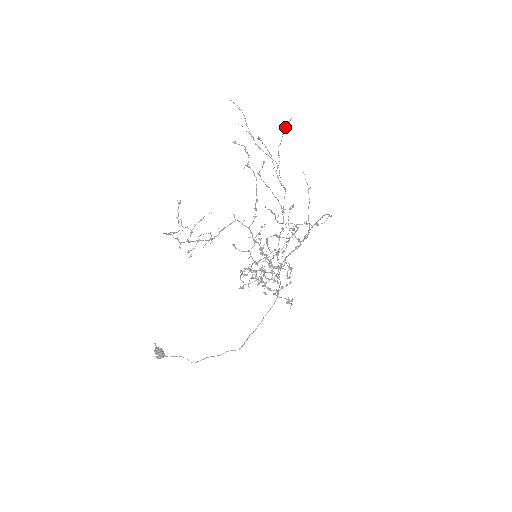
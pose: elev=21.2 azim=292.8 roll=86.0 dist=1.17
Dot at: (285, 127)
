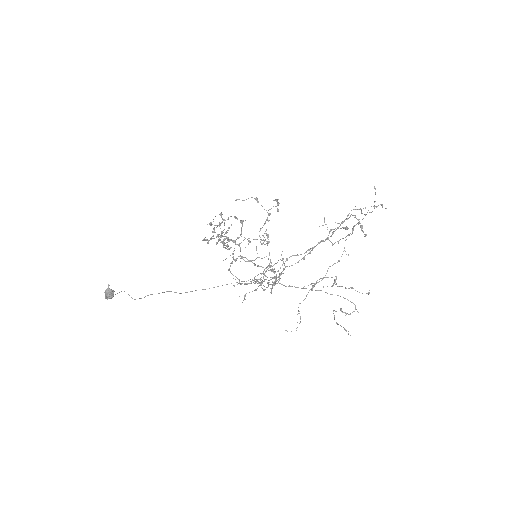
Dot at: (376, 206)
